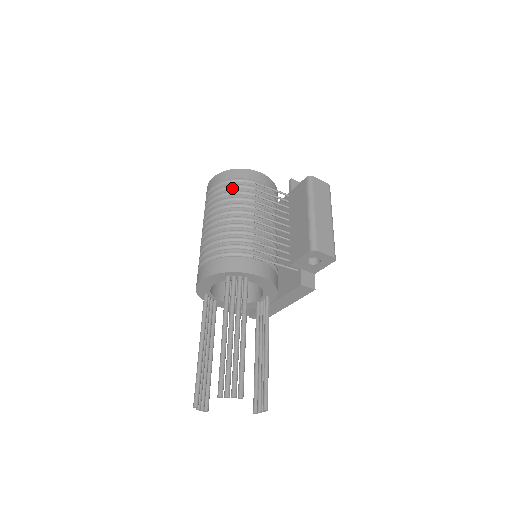
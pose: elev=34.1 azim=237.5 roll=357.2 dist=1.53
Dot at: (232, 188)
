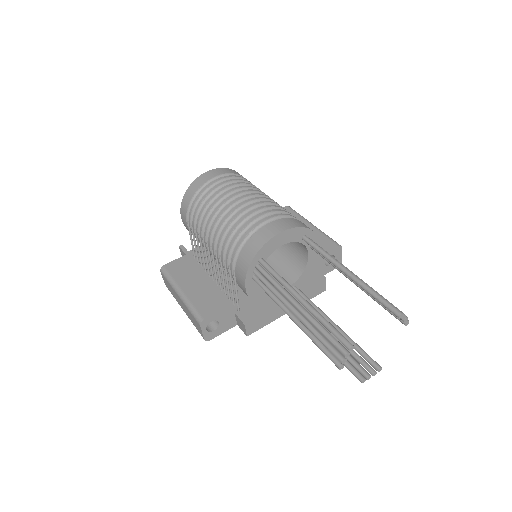
Dot at: occluded
